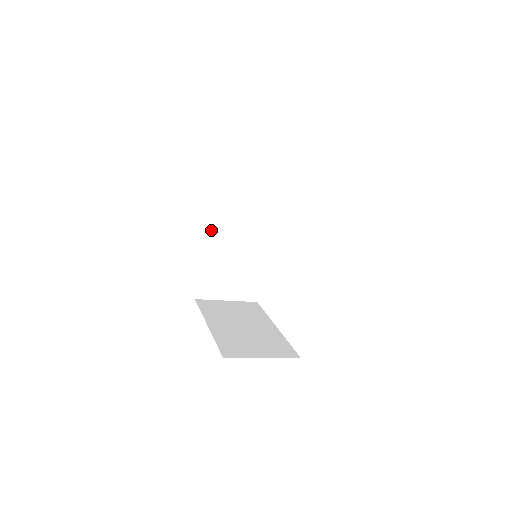
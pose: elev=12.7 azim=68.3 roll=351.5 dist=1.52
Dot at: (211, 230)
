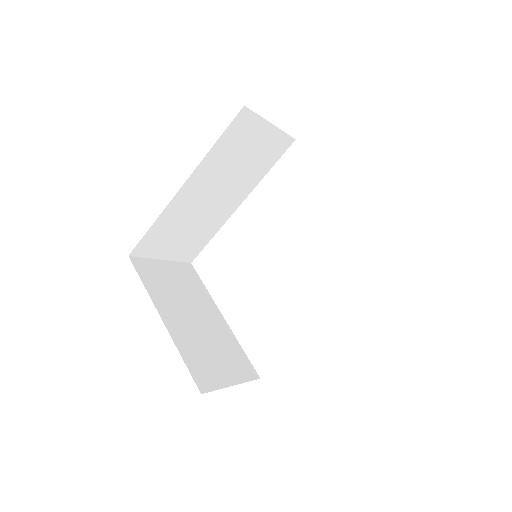
Dot at: (193, 182)
